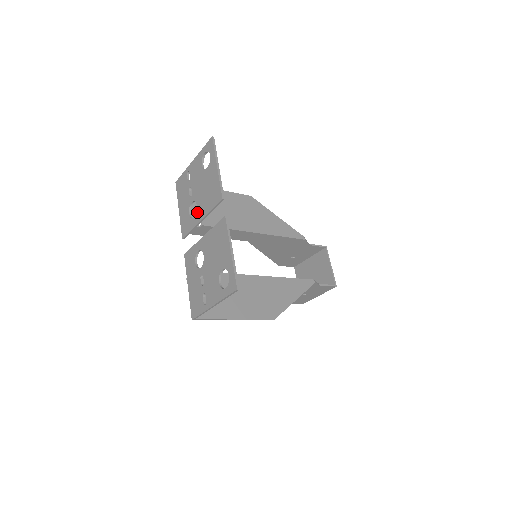
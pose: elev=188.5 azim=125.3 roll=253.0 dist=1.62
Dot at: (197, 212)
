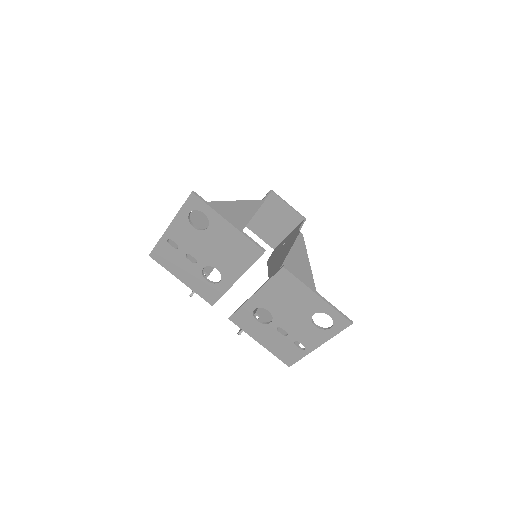
Dot at: (223, 275)
